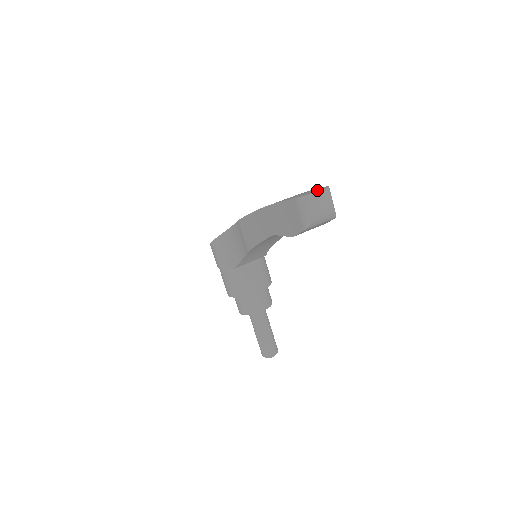
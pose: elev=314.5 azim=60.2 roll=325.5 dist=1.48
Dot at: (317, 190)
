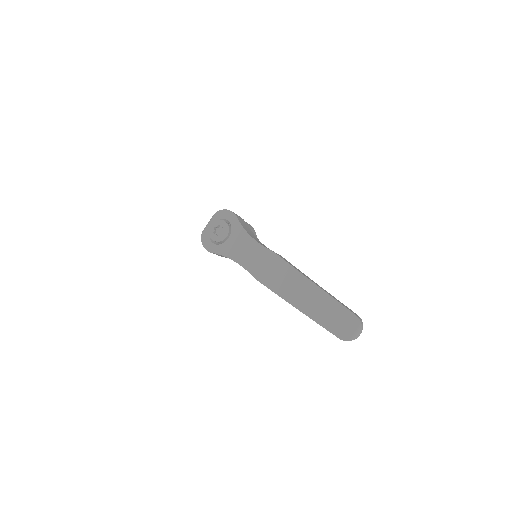
Dot at: (354, 330)
